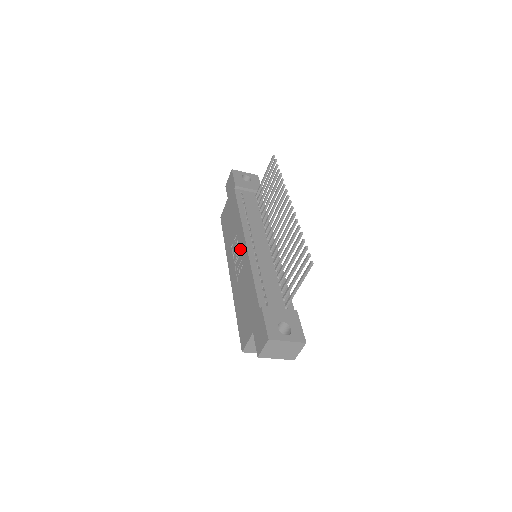
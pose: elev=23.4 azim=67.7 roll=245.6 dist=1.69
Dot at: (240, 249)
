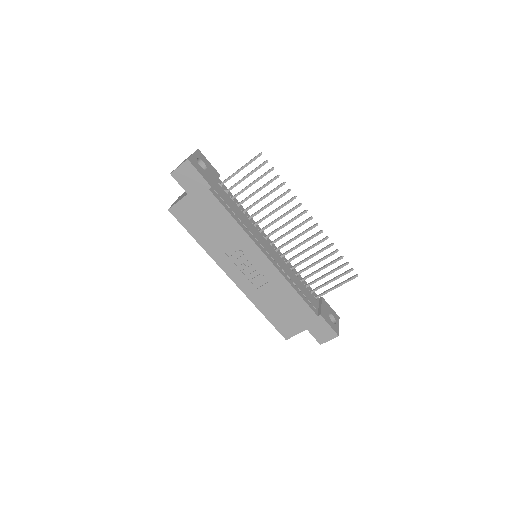
Dot at: (255, 262)
